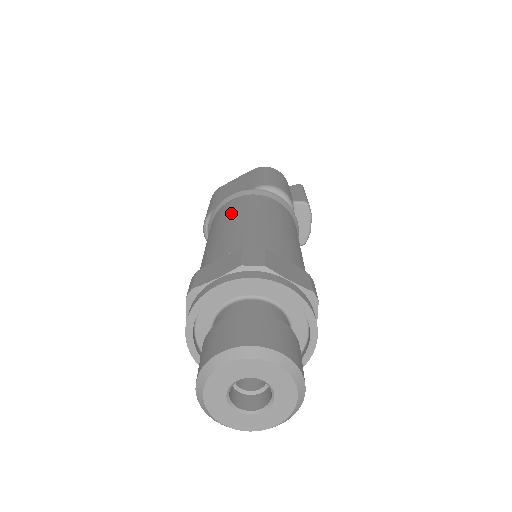
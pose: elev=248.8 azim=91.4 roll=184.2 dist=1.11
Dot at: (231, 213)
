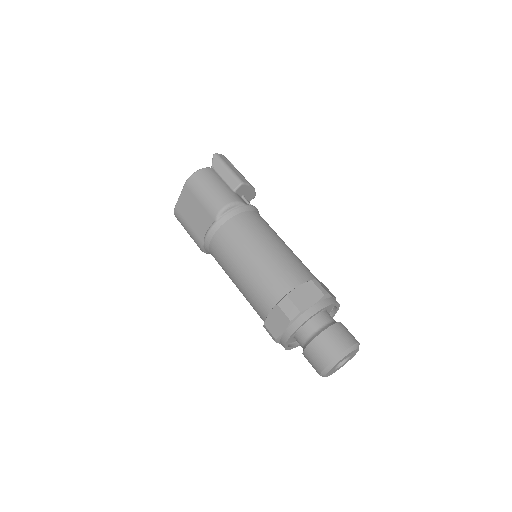
Dot at: (229, 259)
